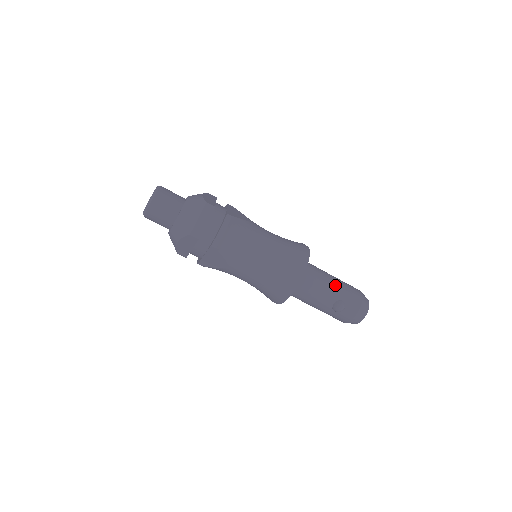
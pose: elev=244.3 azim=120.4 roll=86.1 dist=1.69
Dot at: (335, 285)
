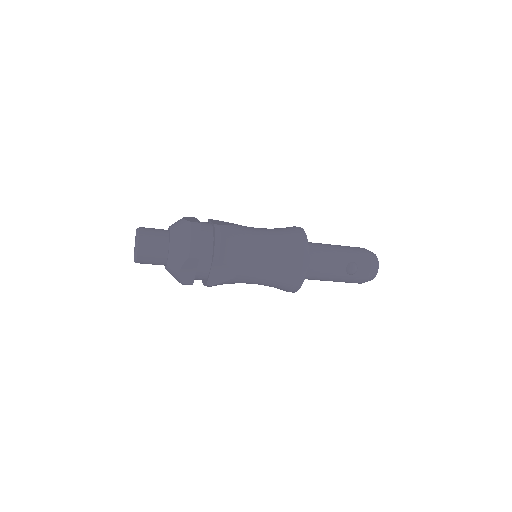
Dot at: (339, 251)
